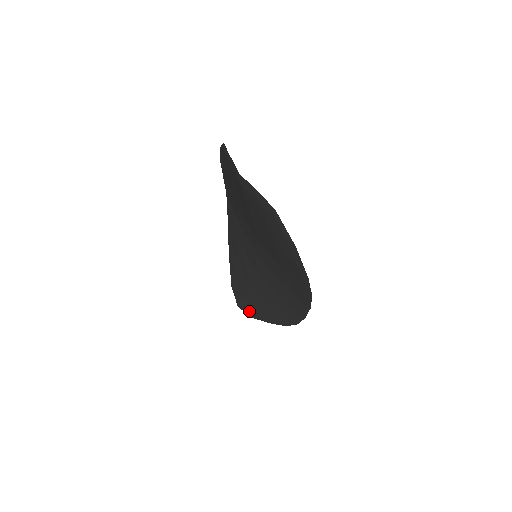
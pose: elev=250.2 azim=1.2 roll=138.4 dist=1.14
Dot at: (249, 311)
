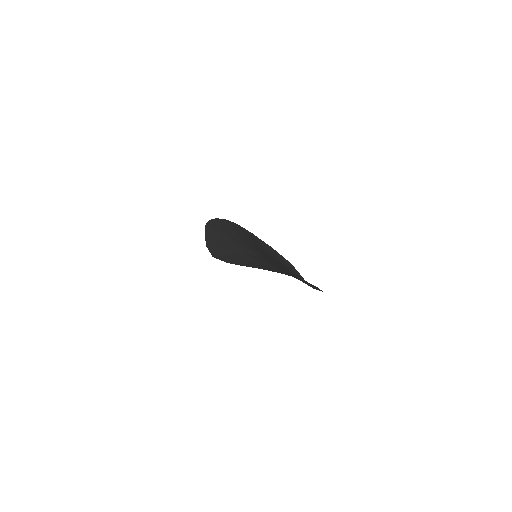
Dot at: (225, 261)
